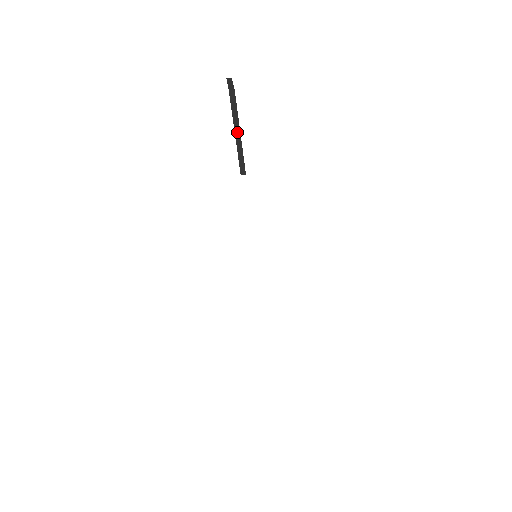
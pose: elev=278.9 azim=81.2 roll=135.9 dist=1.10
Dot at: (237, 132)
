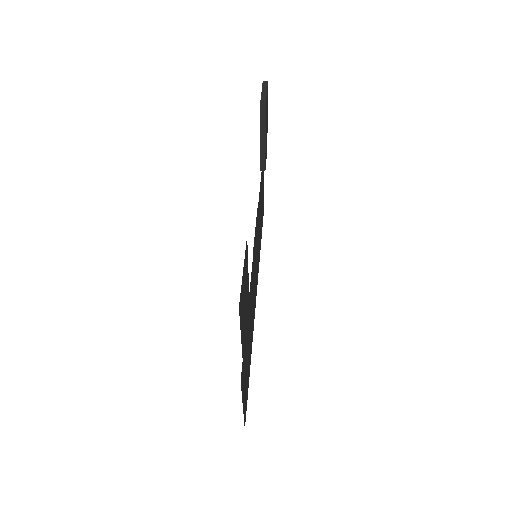
Dot at: (263, 136)
